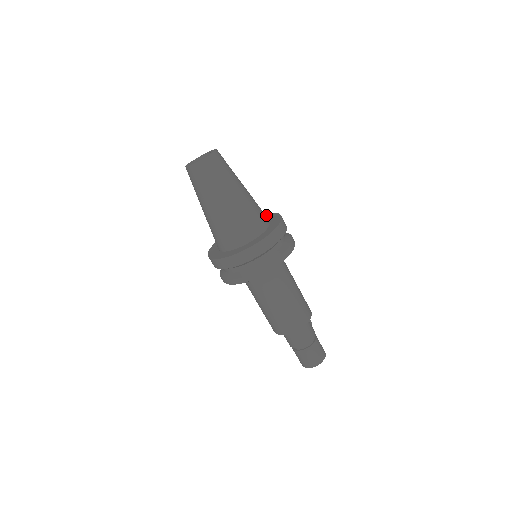
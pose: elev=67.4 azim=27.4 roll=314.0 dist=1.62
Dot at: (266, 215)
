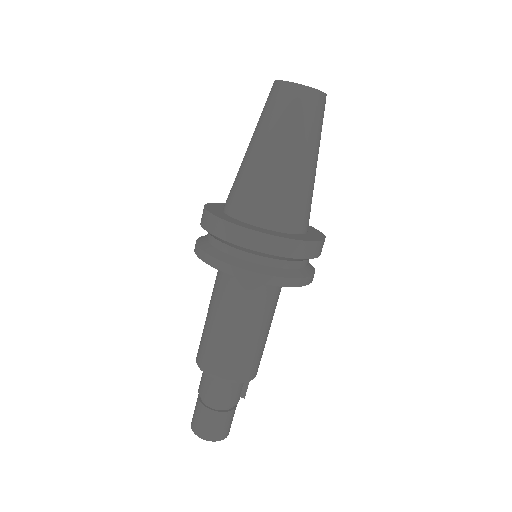
Dot at: (320, 234)
